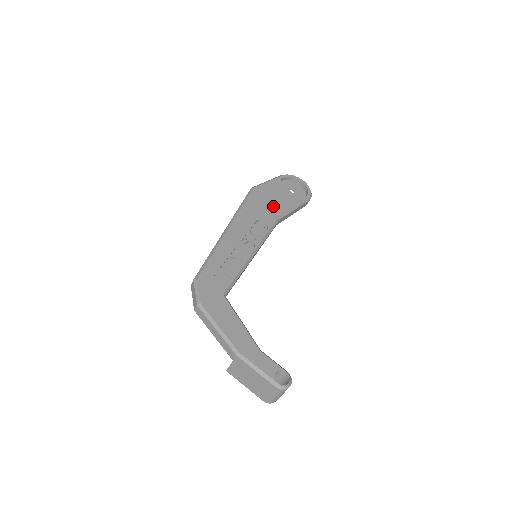
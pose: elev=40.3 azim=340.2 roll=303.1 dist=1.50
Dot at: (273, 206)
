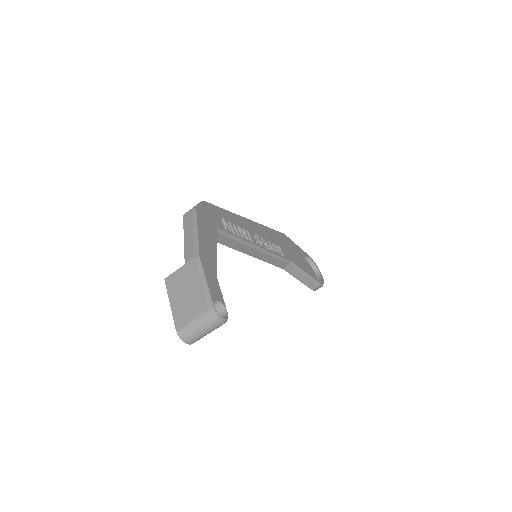
Dot at: (291, 254)
